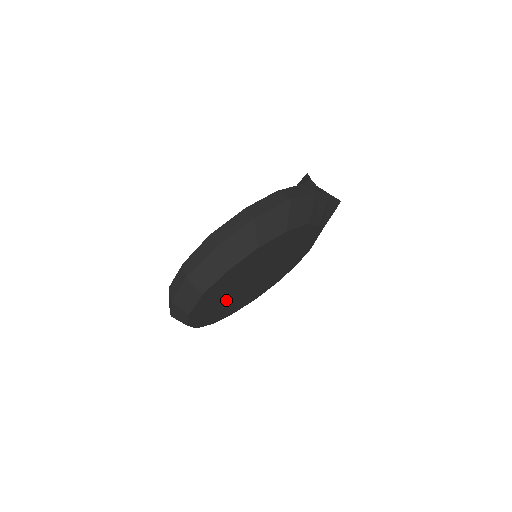
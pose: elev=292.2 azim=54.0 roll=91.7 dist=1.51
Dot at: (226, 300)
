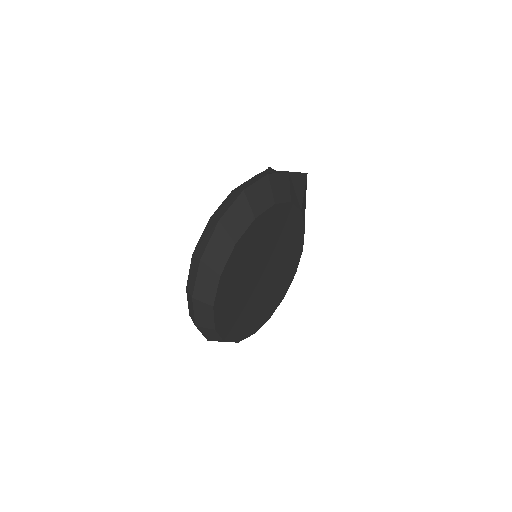
Dot at: (248, 305)
